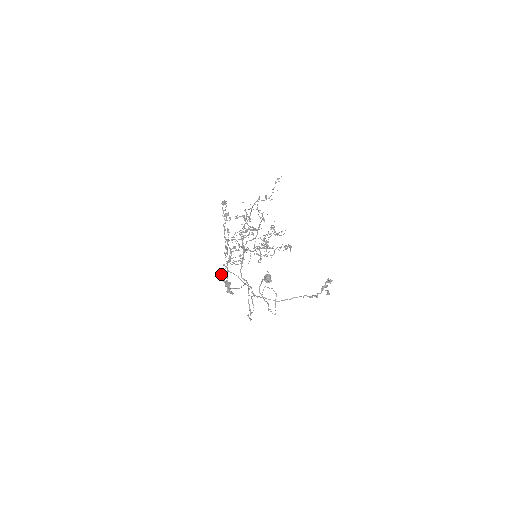
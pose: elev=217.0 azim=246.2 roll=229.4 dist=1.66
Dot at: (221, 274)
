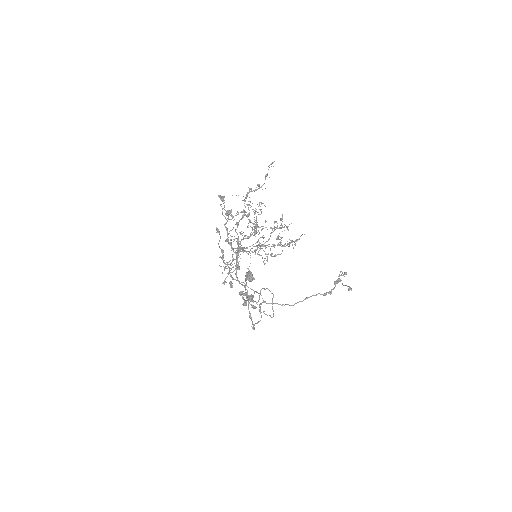
Dot at: (222, 283)
